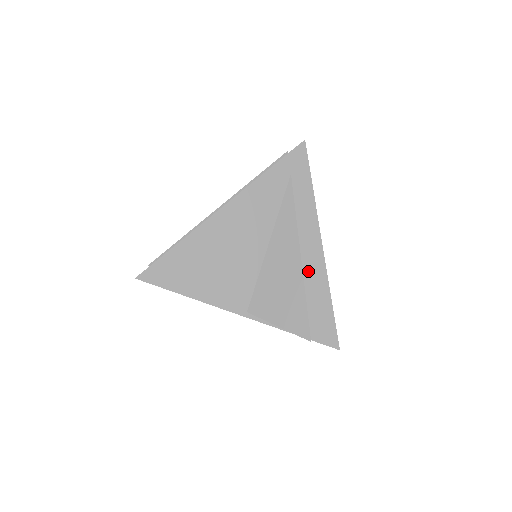
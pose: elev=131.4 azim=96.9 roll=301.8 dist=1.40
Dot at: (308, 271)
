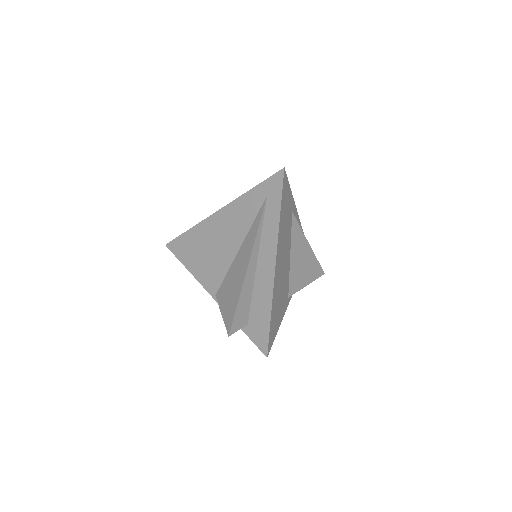
Dot at: (260, 282)
